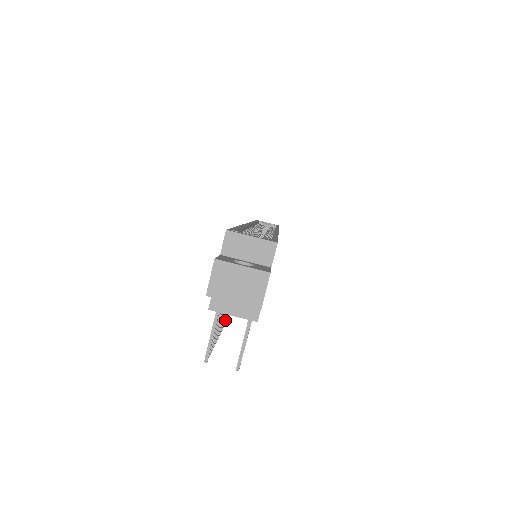
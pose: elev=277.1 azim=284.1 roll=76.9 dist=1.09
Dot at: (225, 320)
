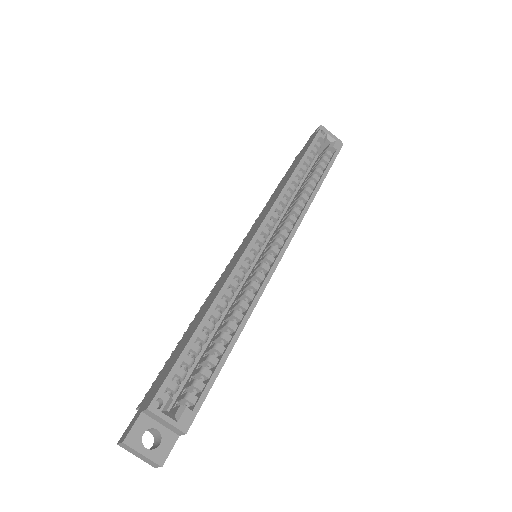
Dot at: occluded
